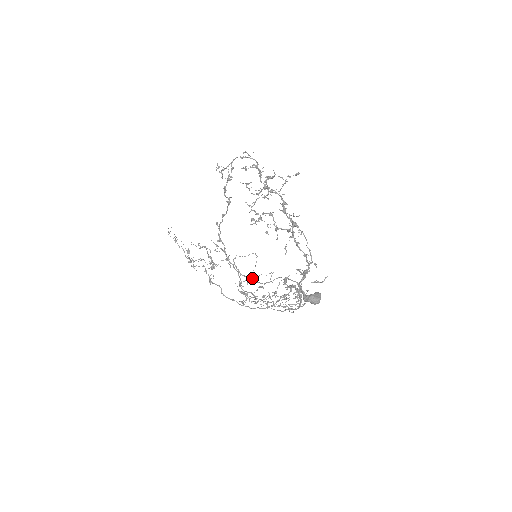
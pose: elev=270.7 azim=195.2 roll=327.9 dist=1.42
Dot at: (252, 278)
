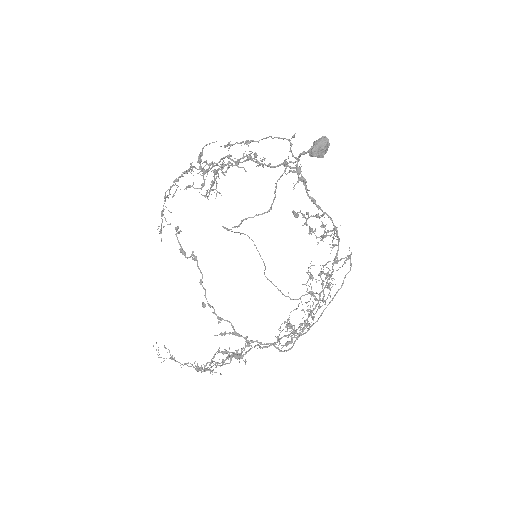
Dot at: occluded
